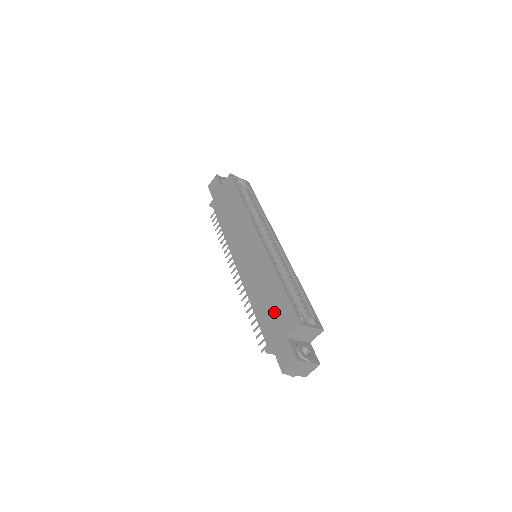
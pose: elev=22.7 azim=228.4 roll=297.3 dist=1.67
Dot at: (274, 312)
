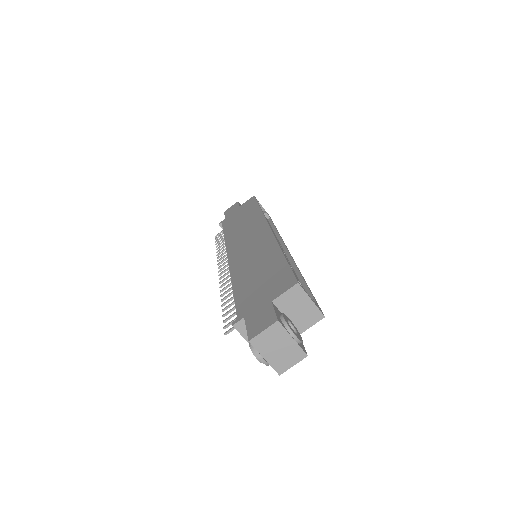
Dot at: (262, 282)
